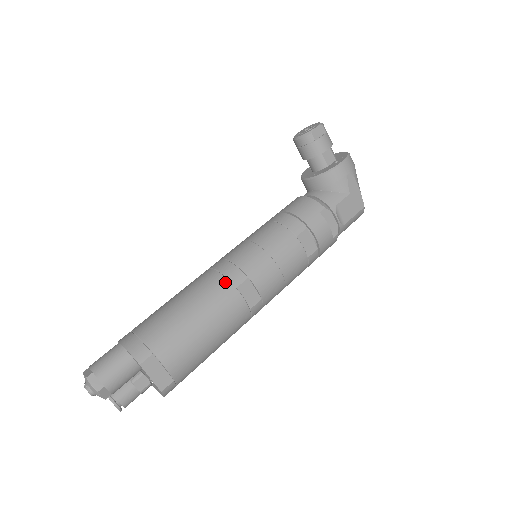
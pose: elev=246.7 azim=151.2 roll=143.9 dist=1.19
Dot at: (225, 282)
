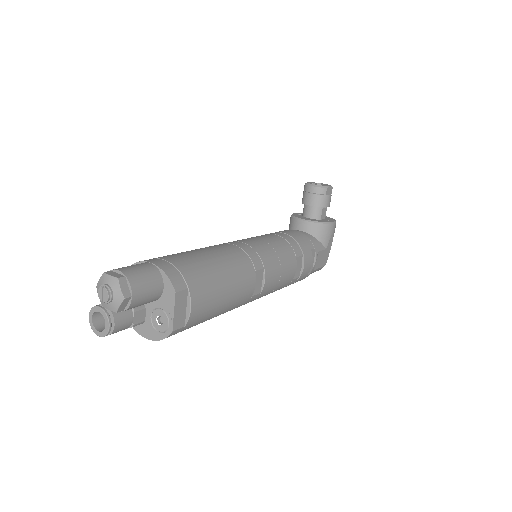
Dot at: (249, 261)
